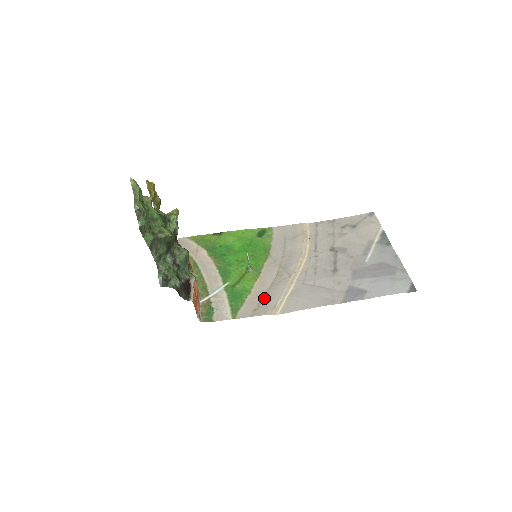
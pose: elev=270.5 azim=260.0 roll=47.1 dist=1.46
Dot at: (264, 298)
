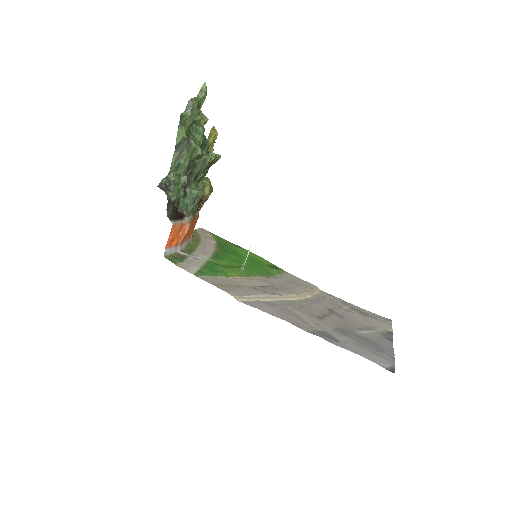
Dot at: (236, 286)
